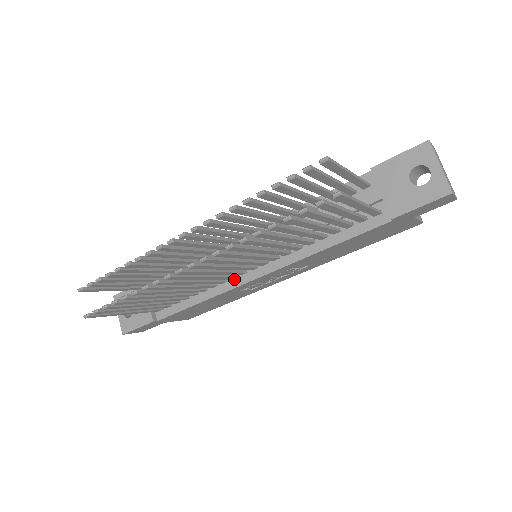
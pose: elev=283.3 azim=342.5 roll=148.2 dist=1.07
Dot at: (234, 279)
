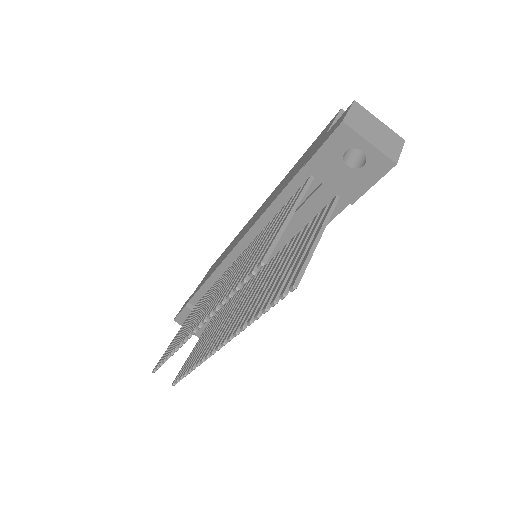
Dot at: occluded
